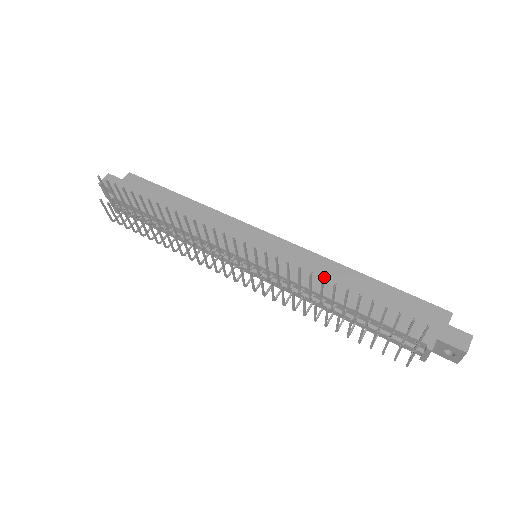
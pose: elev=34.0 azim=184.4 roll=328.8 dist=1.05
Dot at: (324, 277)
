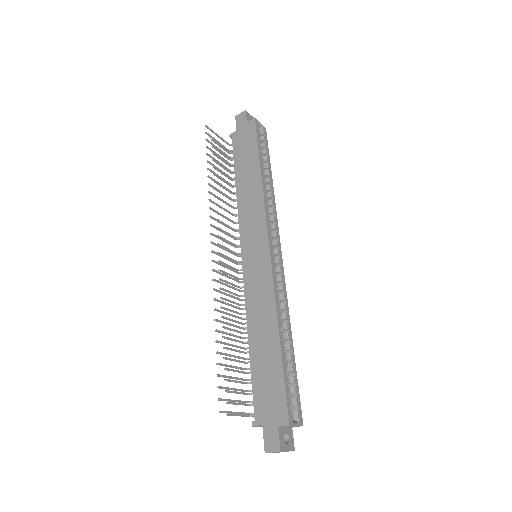
Dot at: (260, 313)
